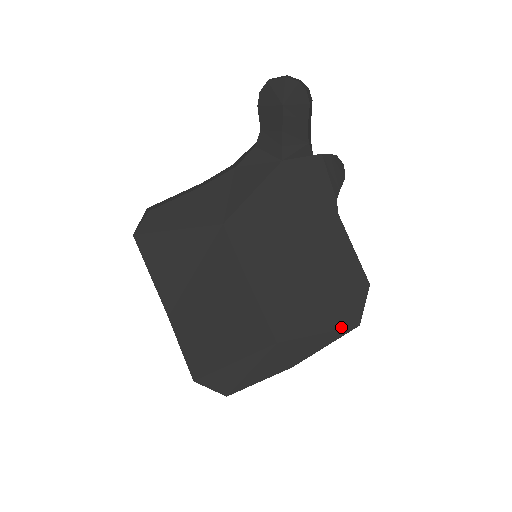
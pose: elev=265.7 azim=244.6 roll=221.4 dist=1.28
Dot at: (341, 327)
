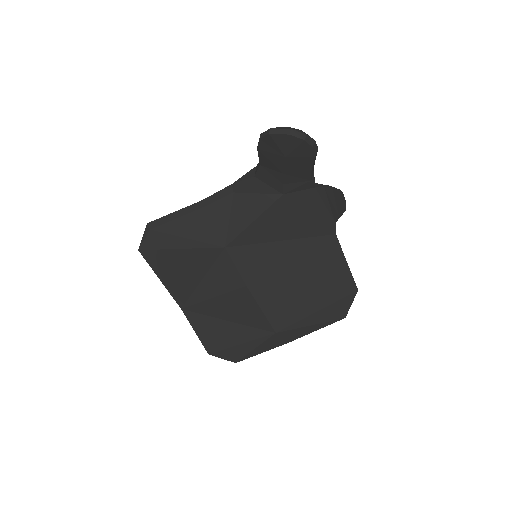
Dot at: (330, 320)
